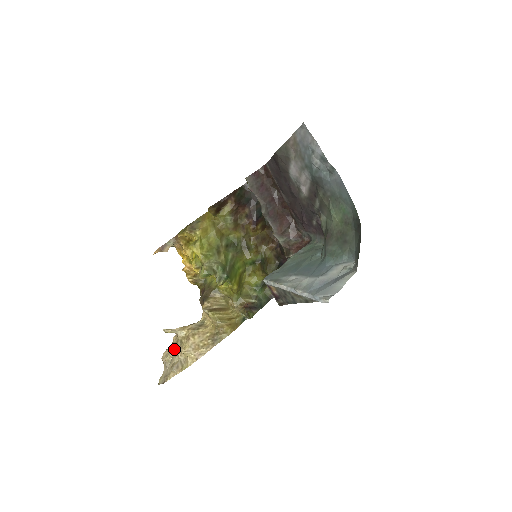
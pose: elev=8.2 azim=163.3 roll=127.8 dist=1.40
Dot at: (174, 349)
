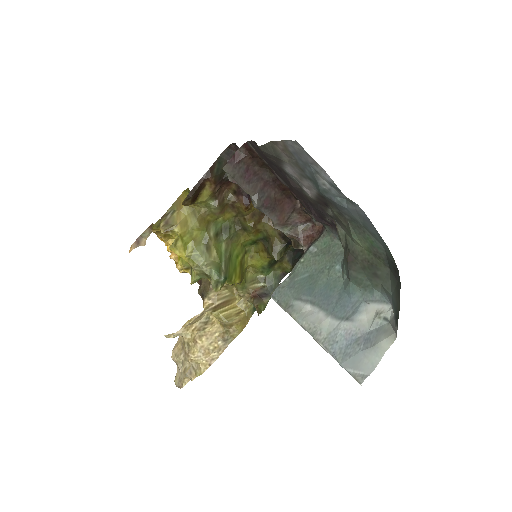
Dot at: (182, 351)
